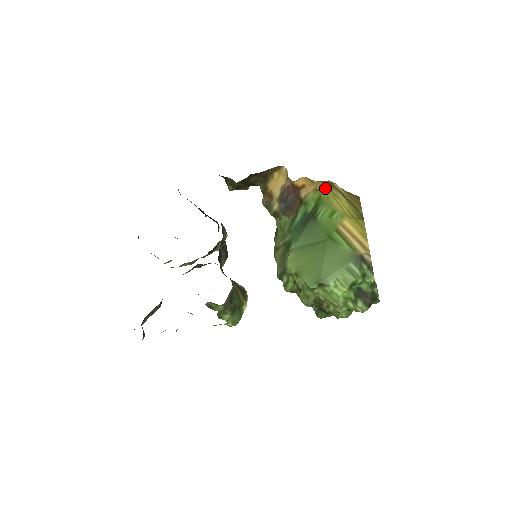
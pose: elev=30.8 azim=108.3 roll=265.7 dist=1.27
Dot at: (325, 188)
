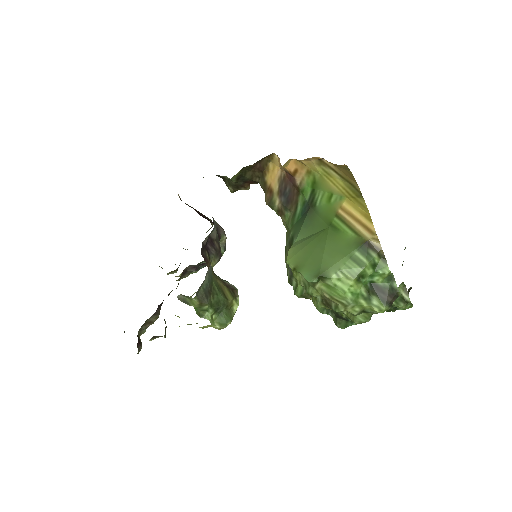
Dot at: (316, 167)
